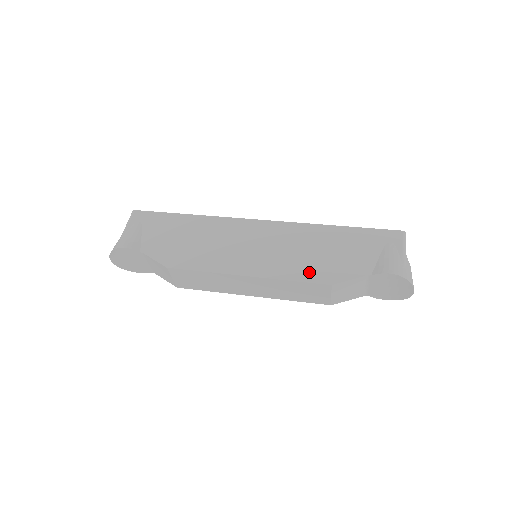
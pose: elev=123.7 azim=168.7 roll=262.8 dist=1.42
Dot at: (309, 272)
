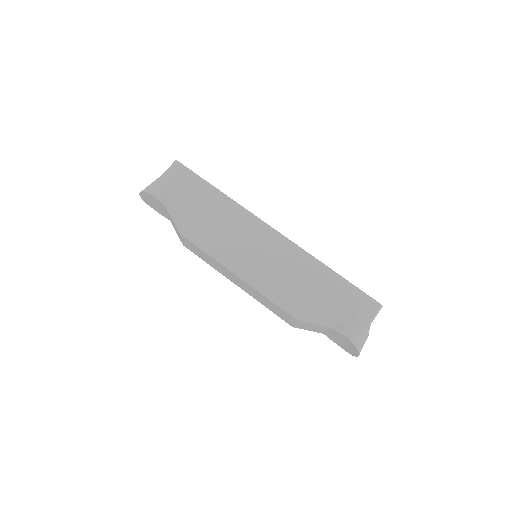
Dot at: (286, 299)
